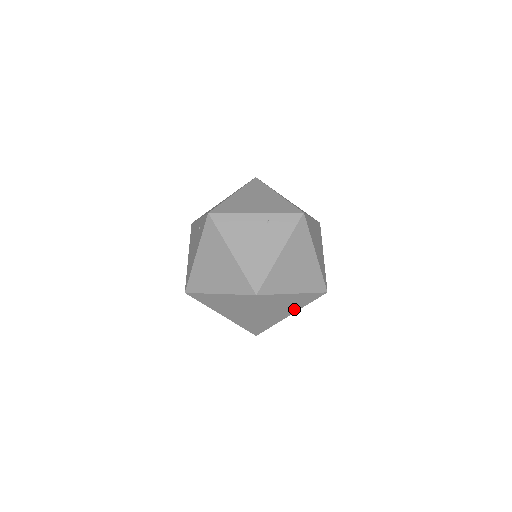
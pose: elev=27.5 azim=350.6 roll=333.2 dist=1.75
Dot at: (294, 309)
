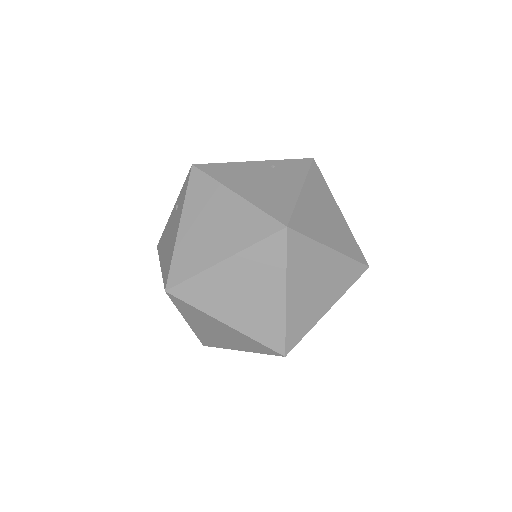
Dot at: (332, 296)
